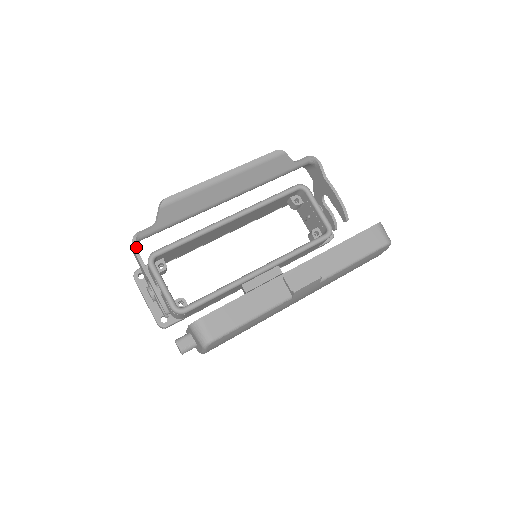
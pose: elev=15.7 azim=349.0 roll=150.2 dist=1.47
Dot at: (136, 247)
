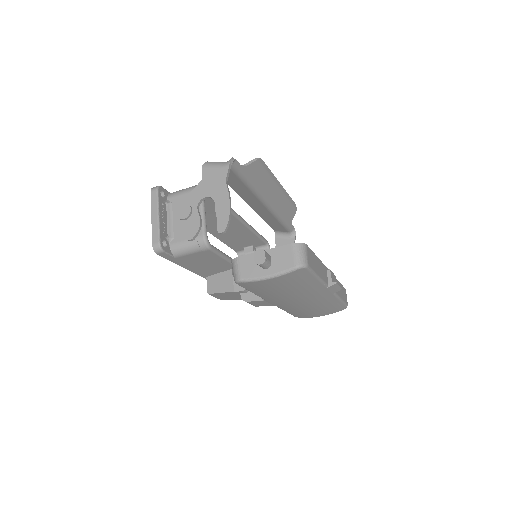
Dot at: occluded
